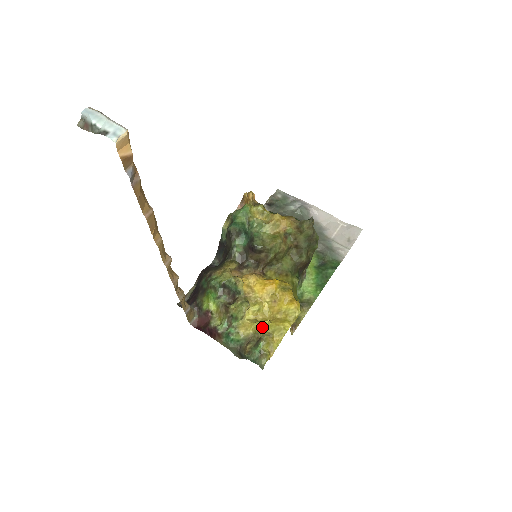
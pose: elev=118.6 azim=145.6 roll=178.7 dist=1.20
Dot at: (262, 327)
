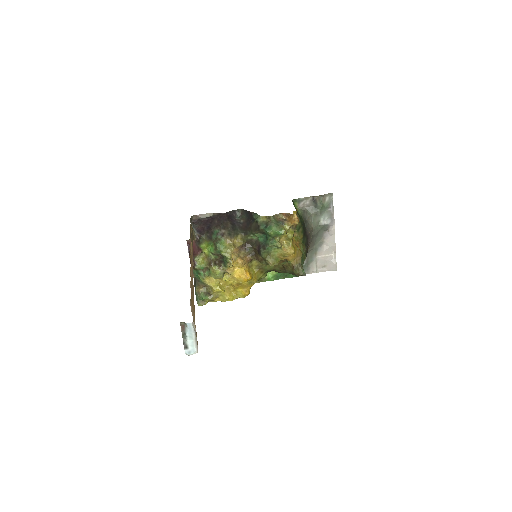
Dot at: (217, 291)
